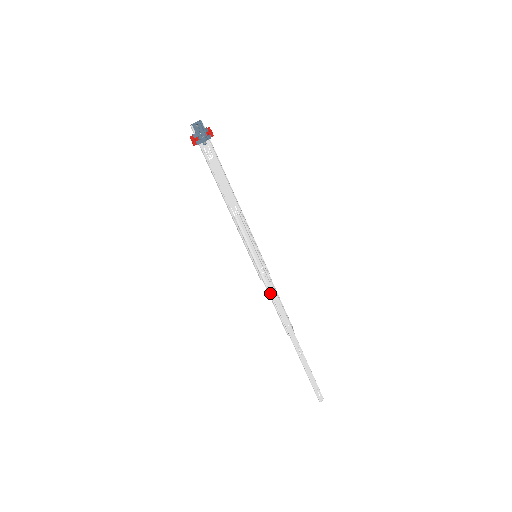
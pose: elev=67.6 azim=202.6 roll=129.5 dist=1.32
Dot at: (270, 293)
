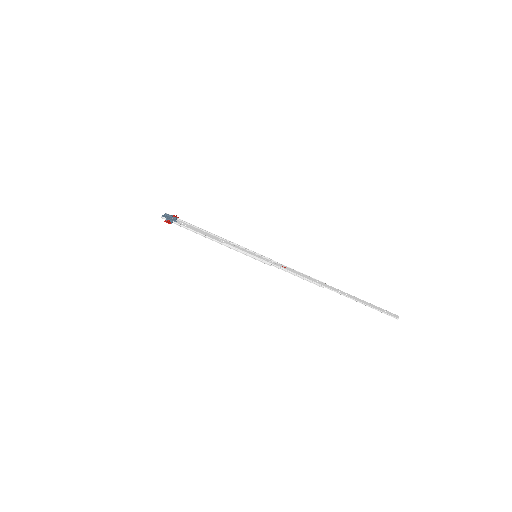
Dot at: (285, 270)
